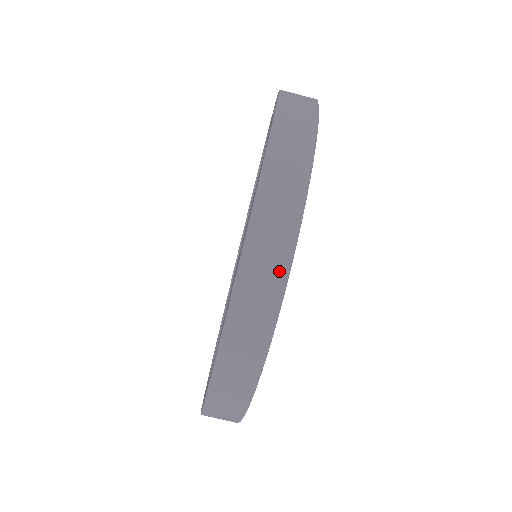
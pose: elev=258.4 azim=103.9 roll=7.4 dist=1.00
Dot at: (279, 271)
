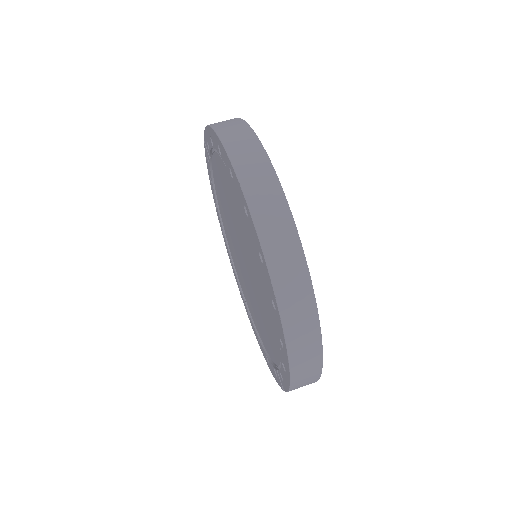
Dot at: (268, 175)
